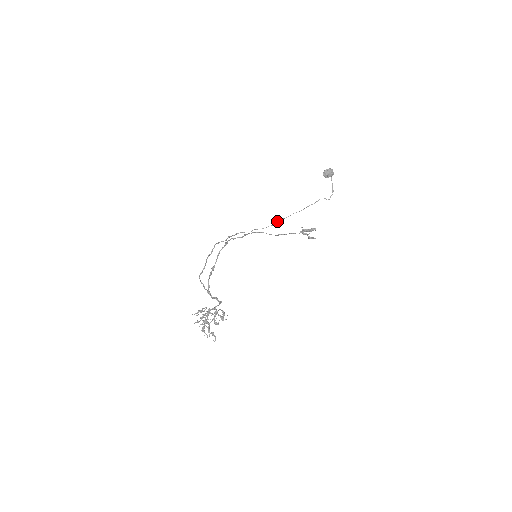
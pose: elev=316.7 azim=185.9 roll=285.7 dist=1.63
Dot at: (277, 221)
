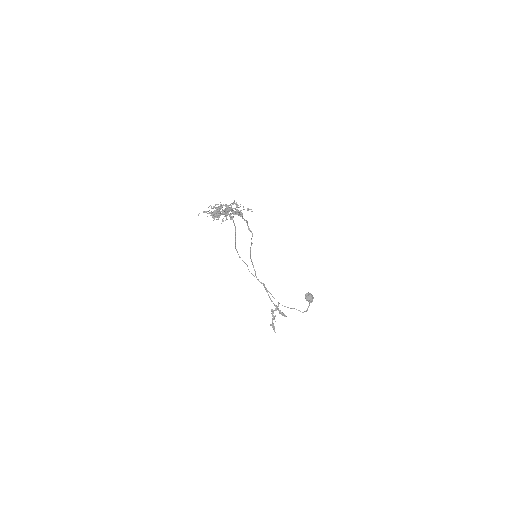
Dot at: occluded
